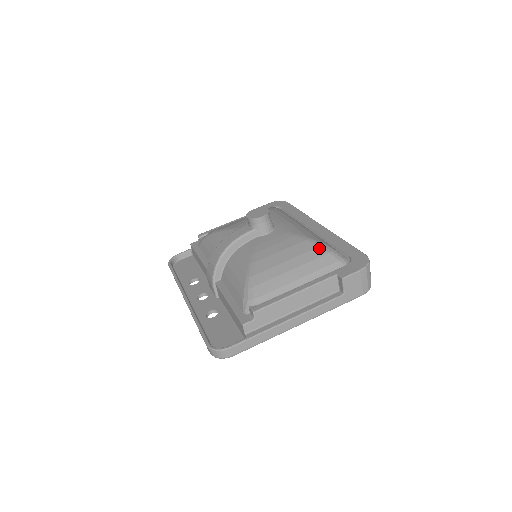
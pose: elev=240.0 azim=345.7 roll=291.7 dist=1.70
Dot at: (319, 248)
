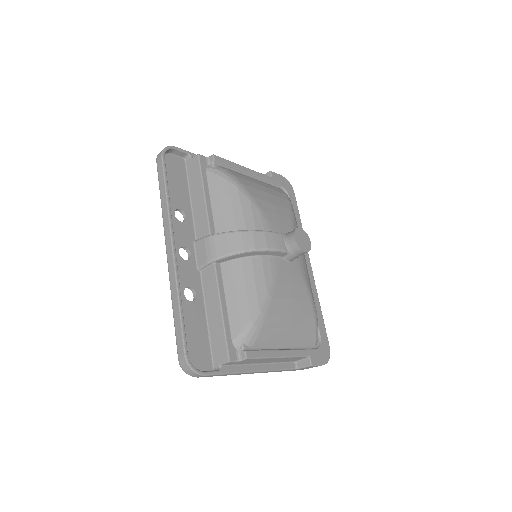
Dot at: (314, 319)
